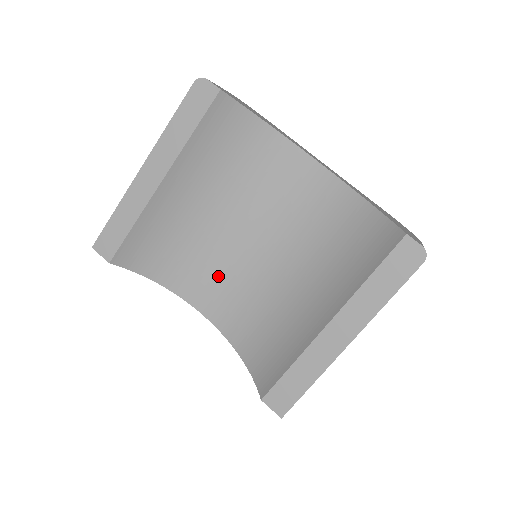
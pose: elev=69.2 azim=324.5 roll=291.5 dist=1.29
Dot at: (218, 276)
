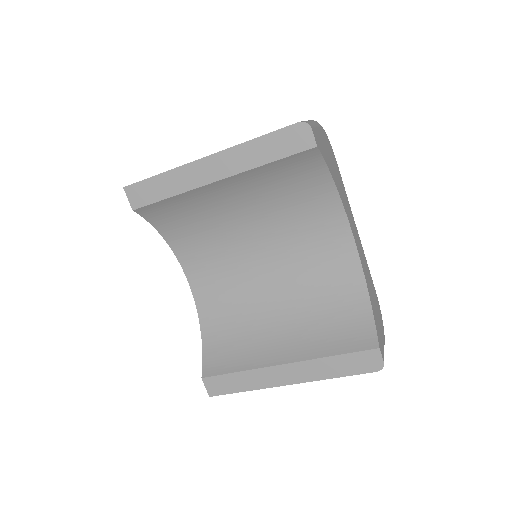
Dot at: (218, 262)
